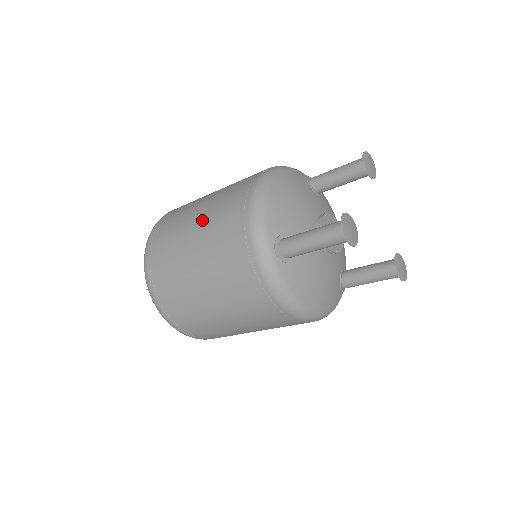
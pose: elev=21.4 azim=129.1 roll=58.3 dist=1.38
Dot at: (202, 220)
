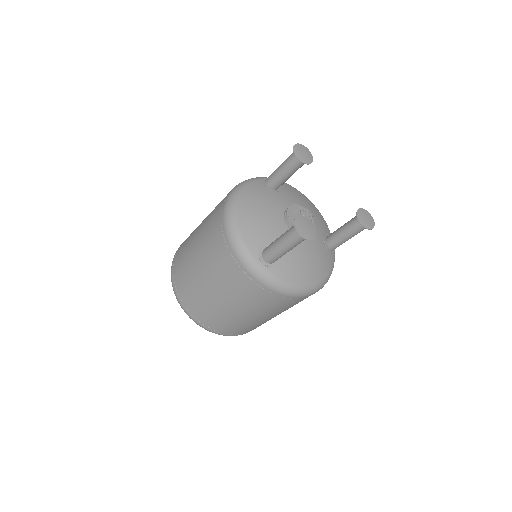
Dot at: (201, 258)
